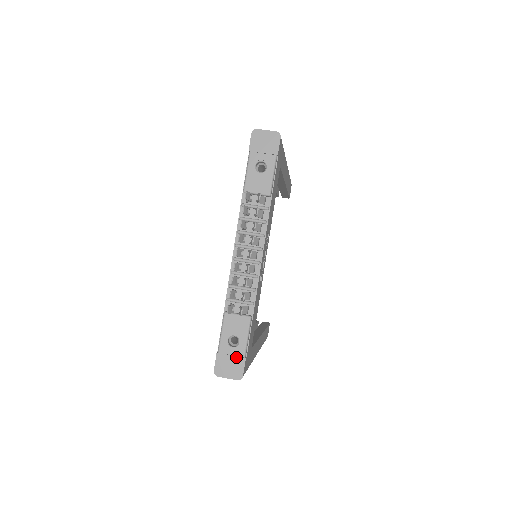
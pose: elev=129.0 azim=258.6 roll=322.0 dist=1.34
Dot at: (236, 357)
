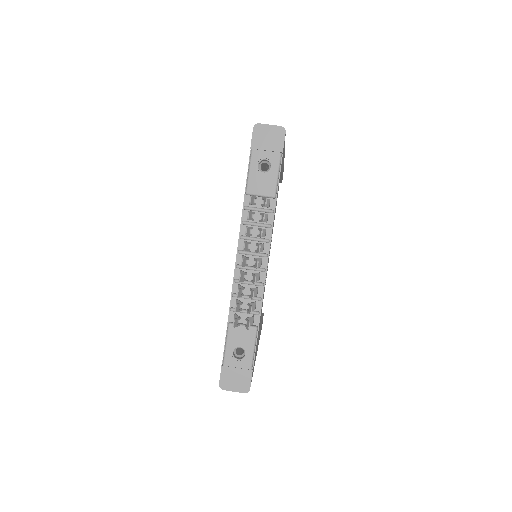
Dot at: (242, 369)
